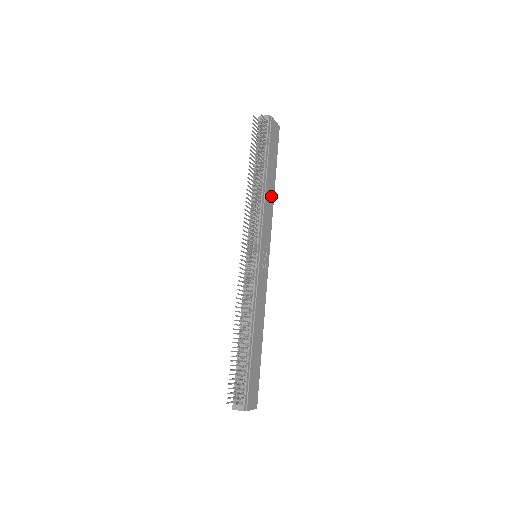
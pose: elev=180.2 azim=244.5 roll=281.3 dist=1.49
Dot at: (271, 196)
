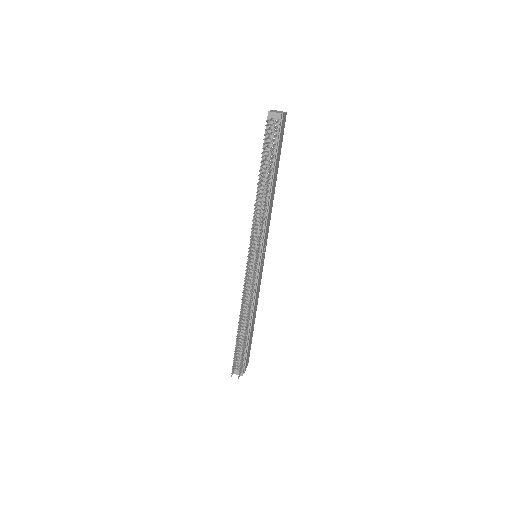
Dot at: (273, 195)
